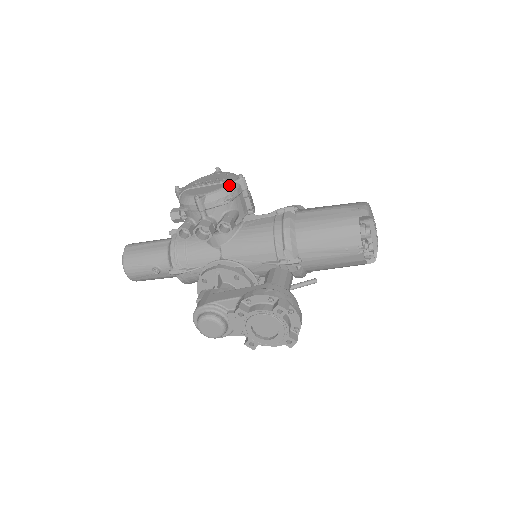
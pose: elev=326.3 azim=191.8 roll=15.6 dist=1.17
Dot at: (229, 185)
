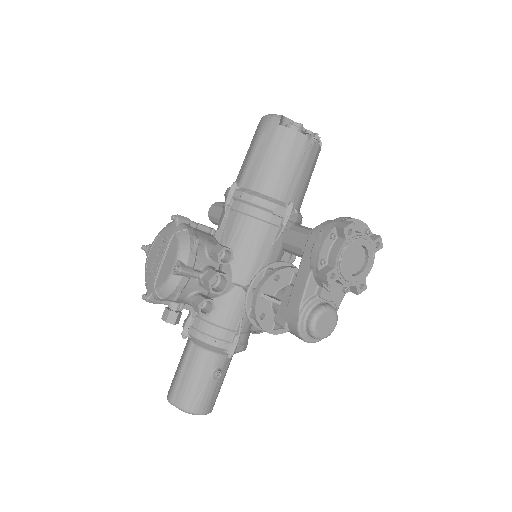
Dot at: (178, 232)
